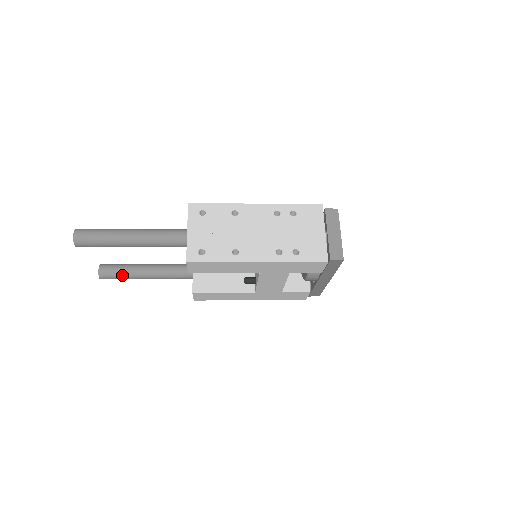
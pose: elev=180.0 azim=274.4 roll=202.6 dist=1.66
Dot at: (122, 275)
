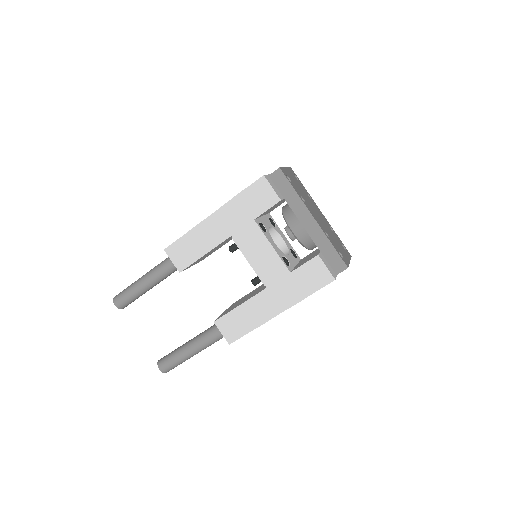
Dot at: (173, 354)
